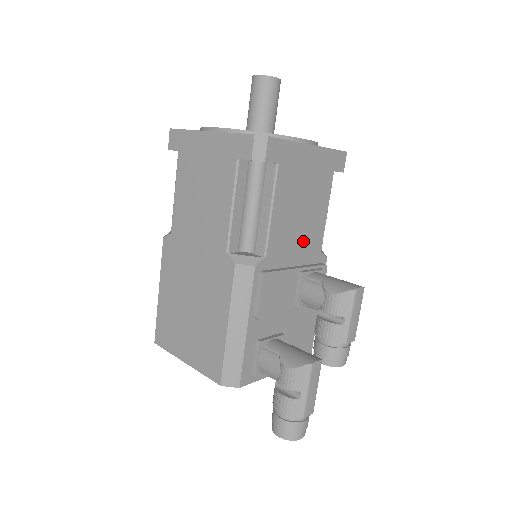
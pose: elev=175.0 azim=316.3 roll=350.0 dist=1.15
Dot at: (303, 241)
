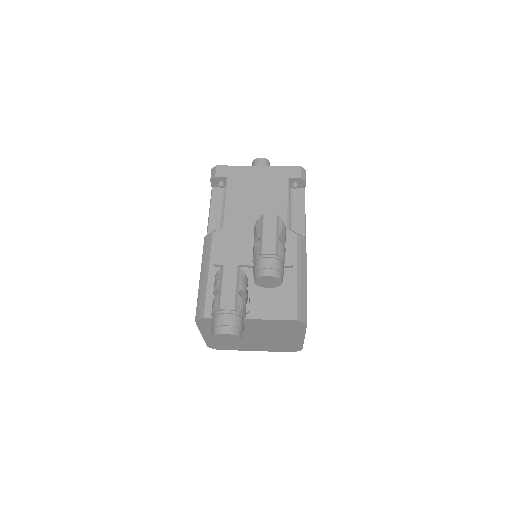
Dot at: occluded
